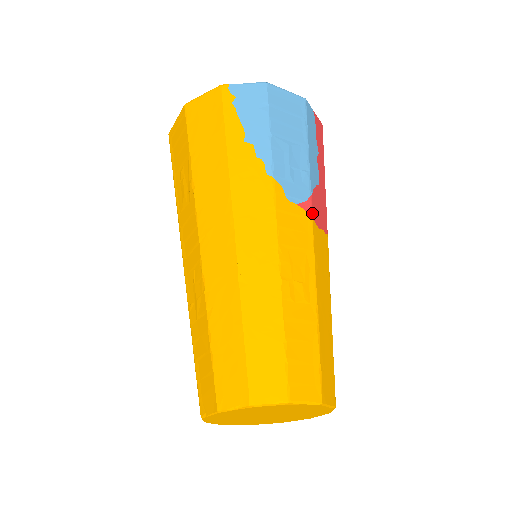
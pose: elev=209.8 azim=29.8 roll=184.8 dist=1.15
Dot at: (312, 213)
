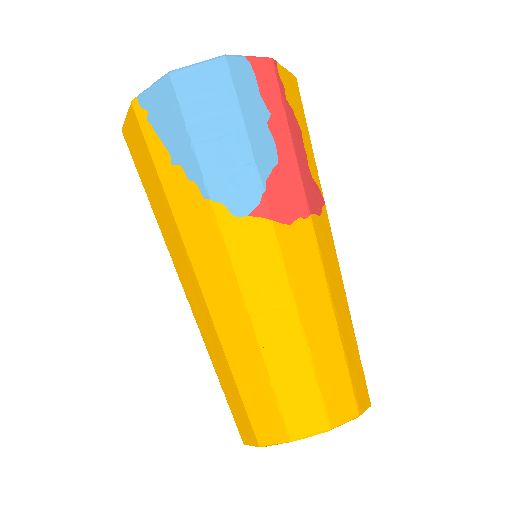
Dot at: (270, 215)
